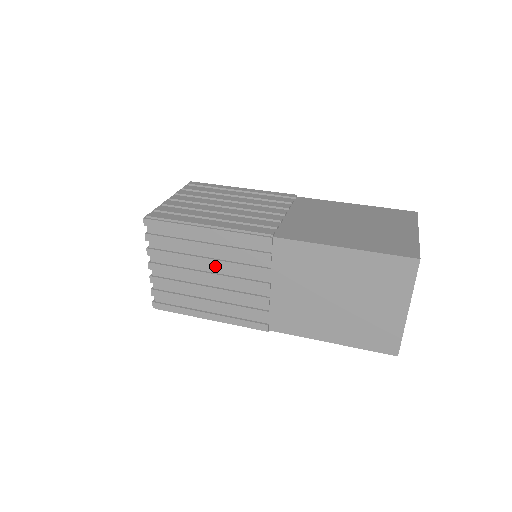
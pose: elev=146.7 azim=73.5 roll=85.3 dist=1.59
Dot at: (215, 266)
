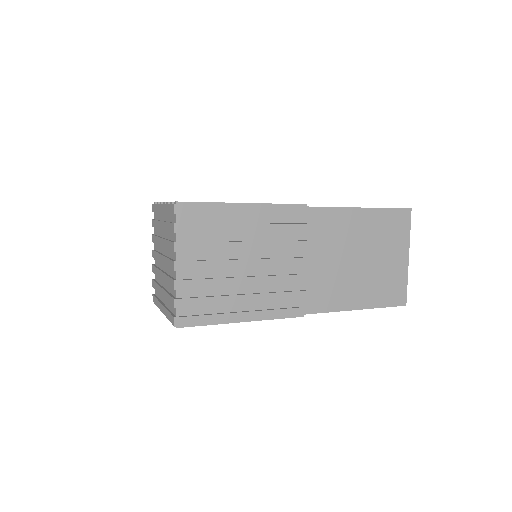
Dot at: (254, 249)
